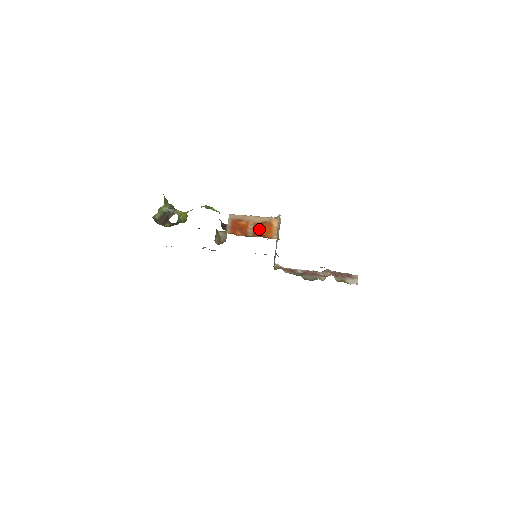
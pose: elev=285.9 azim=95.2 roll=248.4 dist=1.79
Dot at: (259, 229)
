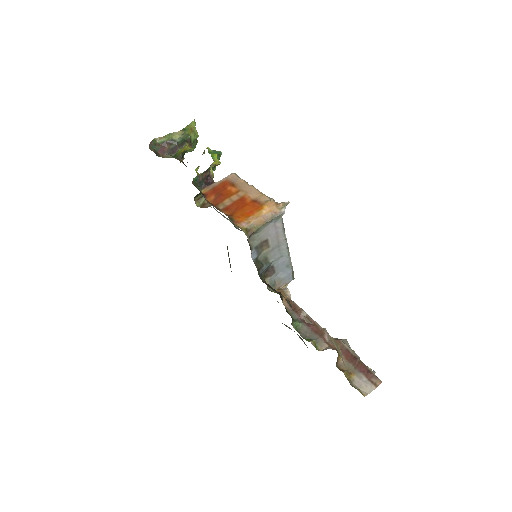
Dot at: (239, 205)
